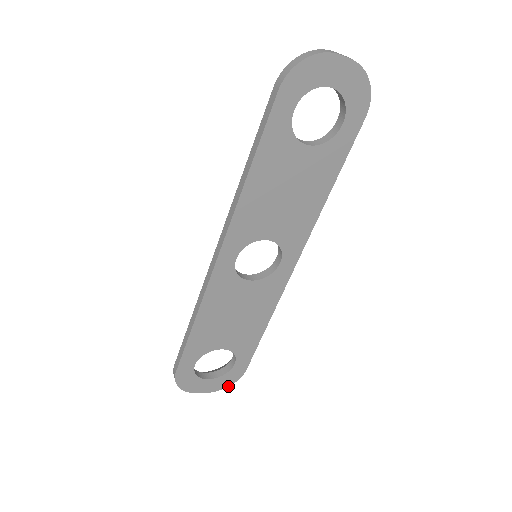
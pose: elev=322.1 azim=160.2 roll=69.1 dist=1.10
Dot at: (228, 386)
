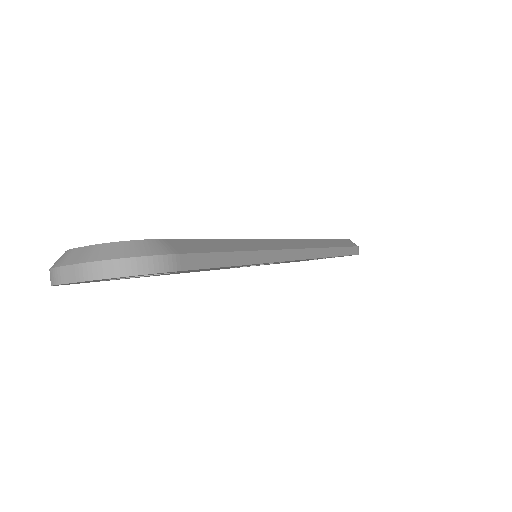
Dot at: occluded
